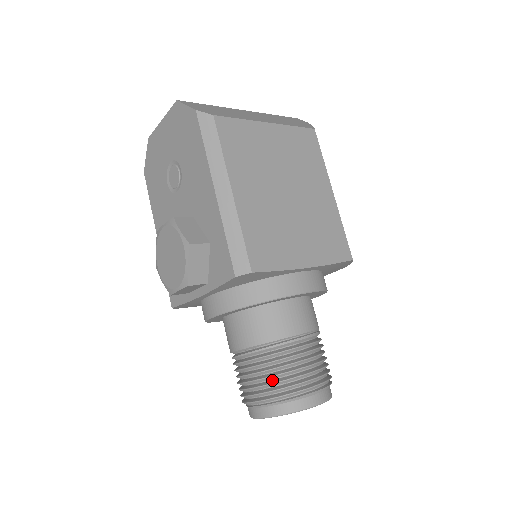
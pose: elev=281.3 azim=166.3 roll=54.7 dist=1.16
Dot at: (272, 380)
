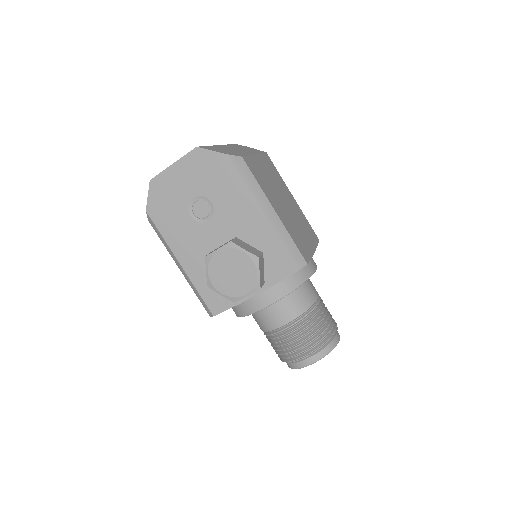
Dot at: (316, 334)
